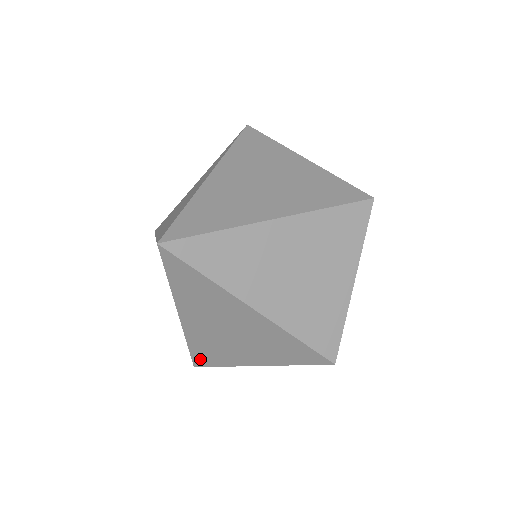
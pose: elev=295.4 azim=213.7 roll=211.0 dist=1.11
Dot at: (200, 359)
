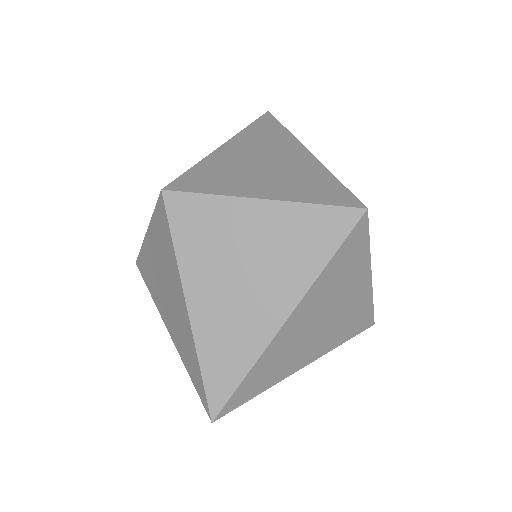
Dot at: occluded
